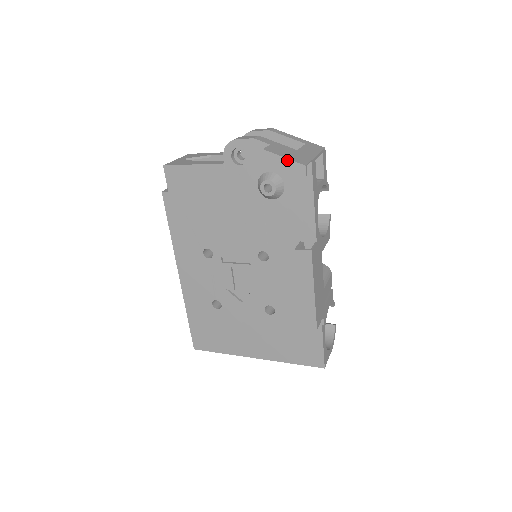
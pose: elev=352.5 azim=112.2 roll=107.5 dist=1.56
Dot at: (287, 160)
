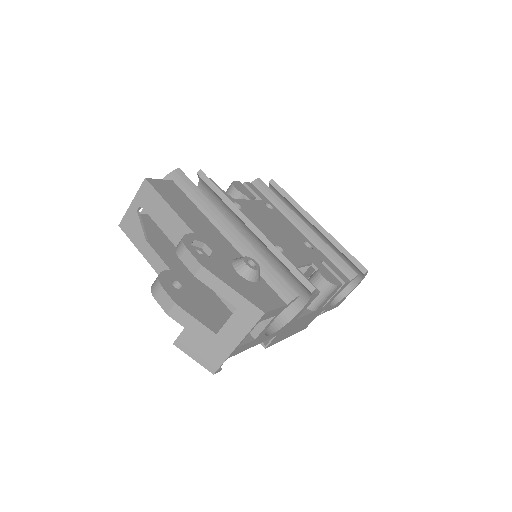
Dot at: (197, 361)
